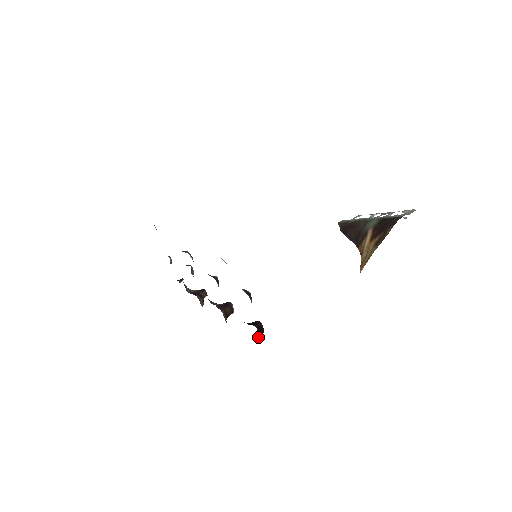
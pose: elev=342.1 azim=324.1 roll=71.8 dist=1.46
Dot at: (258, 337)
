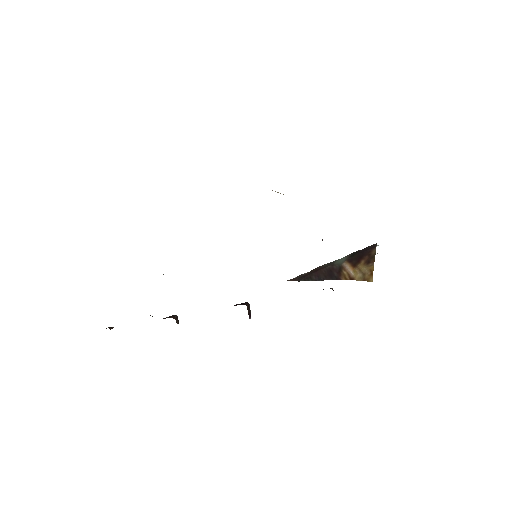
Dot at: occluded
